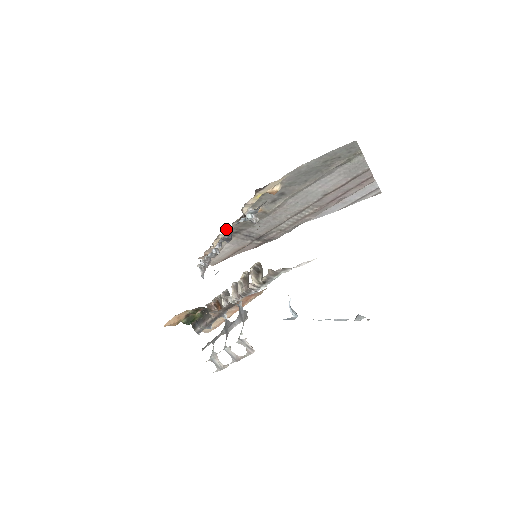
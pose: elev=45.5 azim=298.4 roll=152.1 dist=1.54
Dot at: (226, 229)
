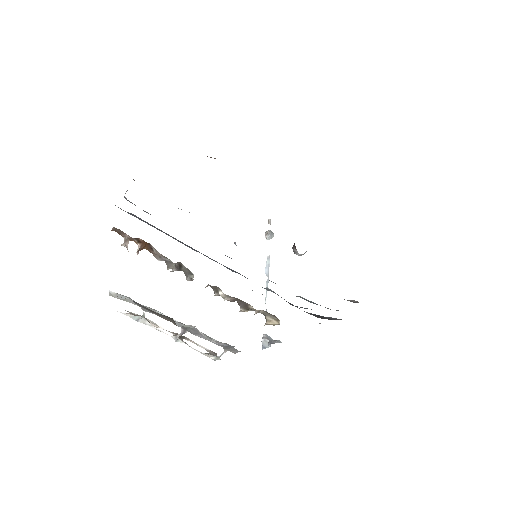
Dot at: occluded
